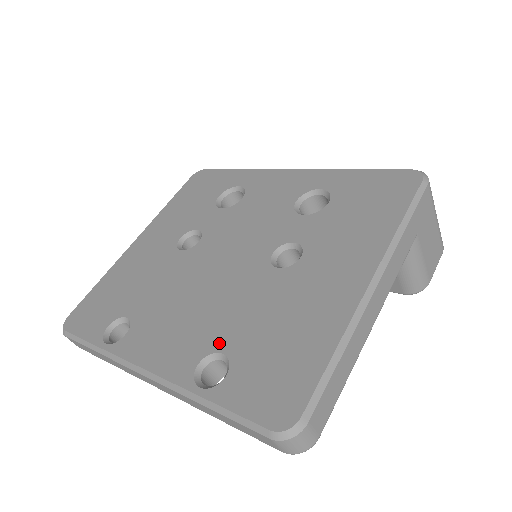
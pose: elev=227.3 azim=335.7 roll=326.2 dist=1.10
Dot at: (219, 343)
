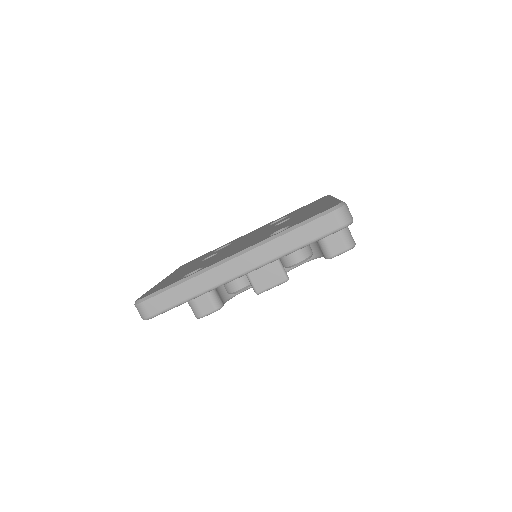
Dot at: (275, 231)
